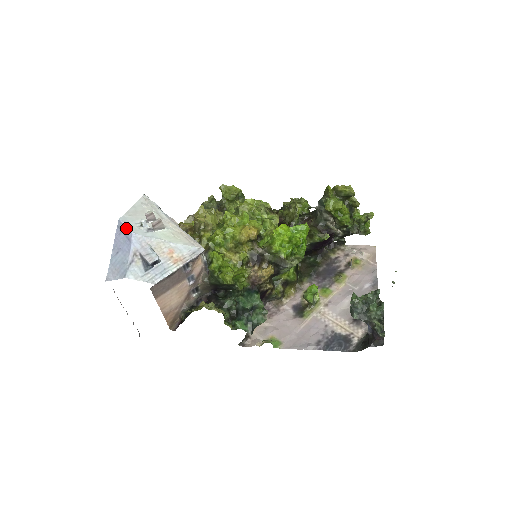
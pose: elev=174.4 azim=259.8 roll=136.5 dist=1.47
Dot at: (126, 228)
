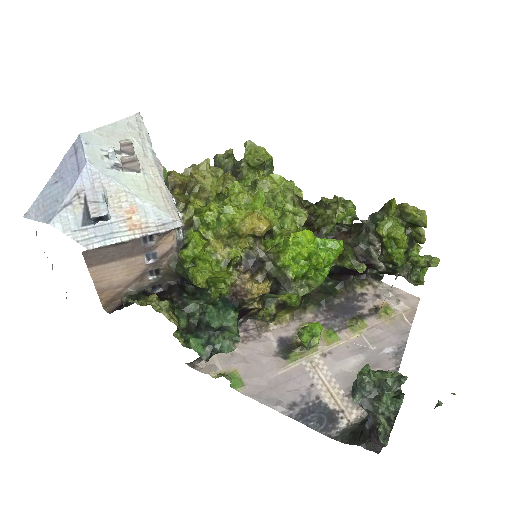
Dot at: (82, 151)
